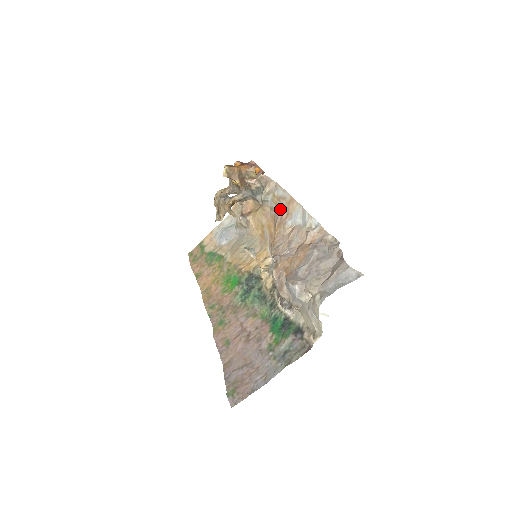
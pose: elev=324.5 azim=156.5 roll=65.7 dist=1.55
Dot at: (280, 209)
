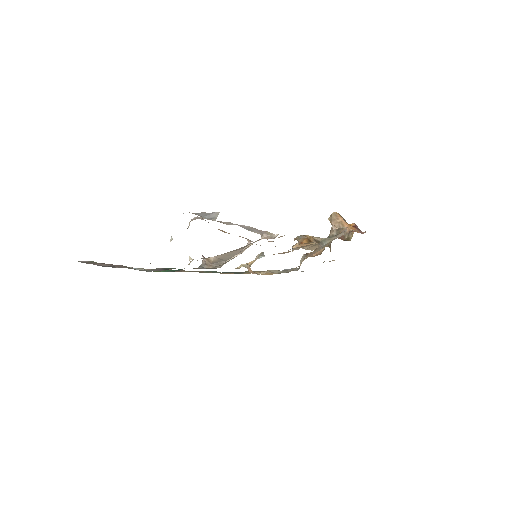
Dot at: occluded
